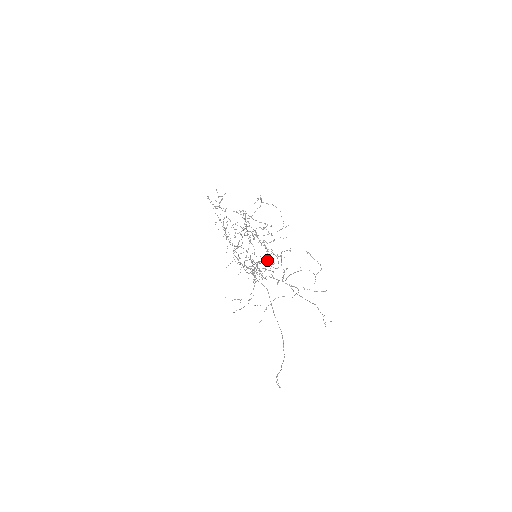
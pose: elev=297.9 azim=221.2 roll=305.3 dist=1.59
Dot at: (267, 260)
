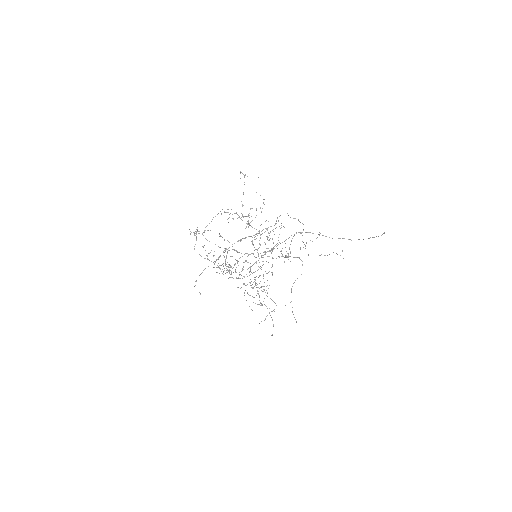
Dot at: occluded
